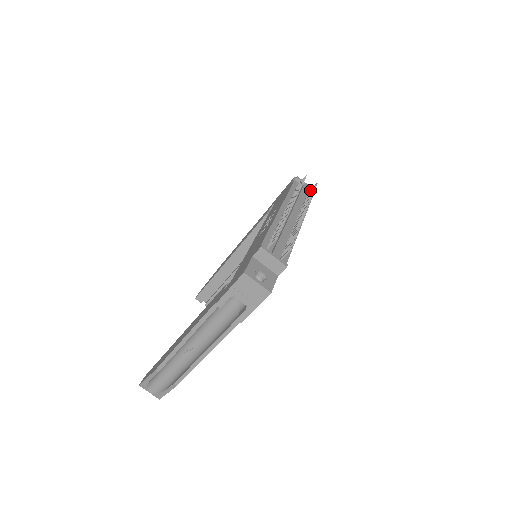
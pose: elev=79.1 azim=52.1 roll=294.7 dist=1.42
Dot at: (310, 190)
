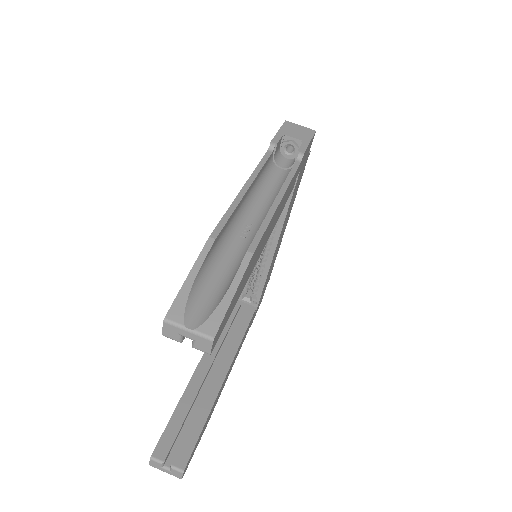
Dot at: occluded
